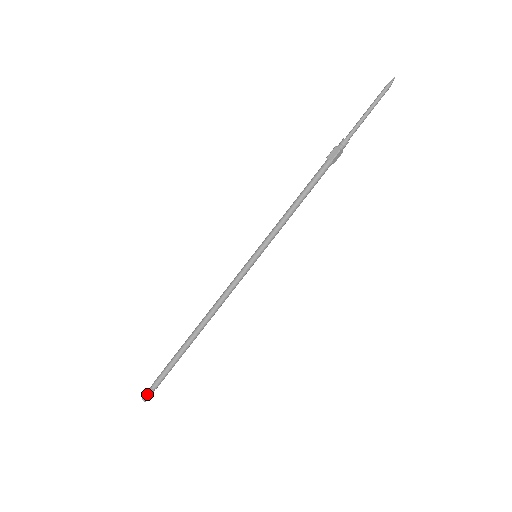
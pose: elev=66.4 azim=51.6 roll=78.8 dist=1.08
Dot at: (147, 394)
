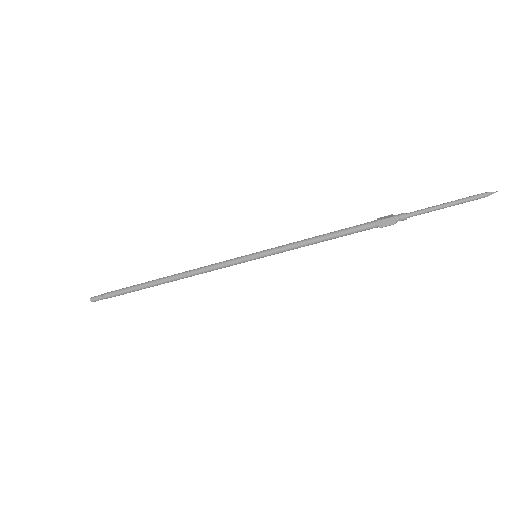
Dot at: (97, 296)
